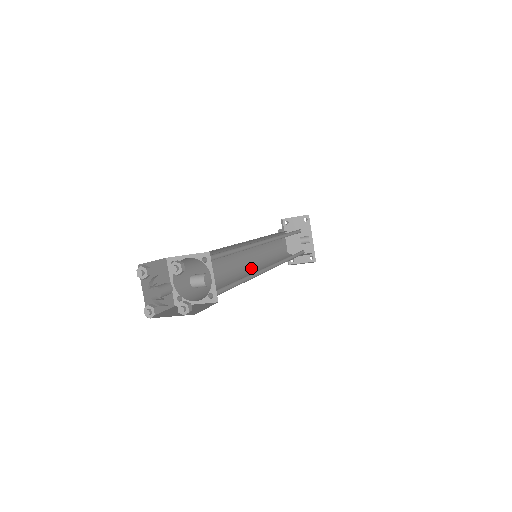
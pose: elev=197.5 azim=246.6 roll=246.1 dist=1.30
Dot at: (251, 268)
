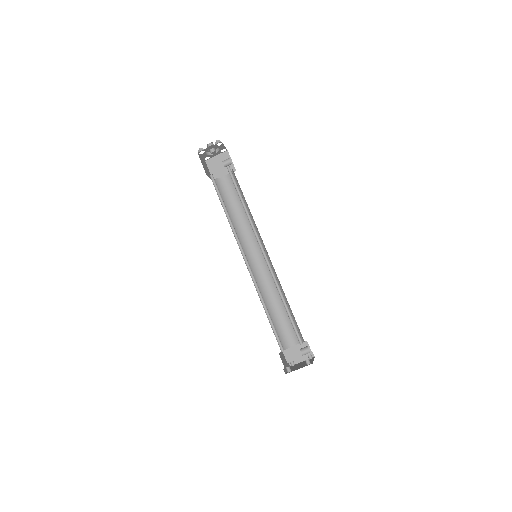
Dot at: occluded
